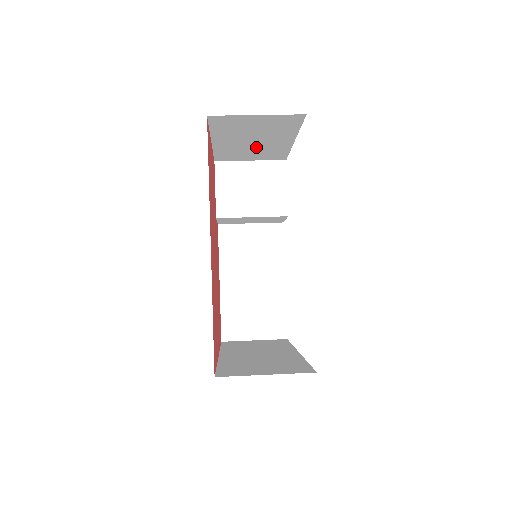
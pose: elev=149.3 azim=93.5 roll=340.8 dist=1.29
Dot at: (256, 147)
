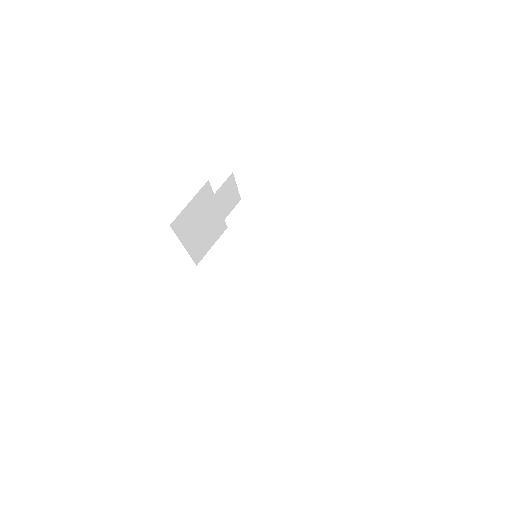
Dot at: occluded
